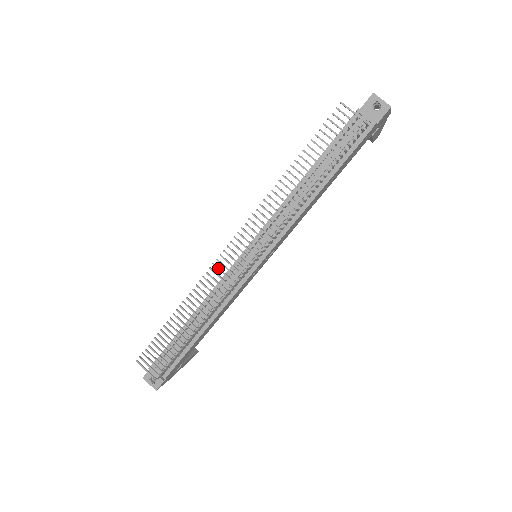
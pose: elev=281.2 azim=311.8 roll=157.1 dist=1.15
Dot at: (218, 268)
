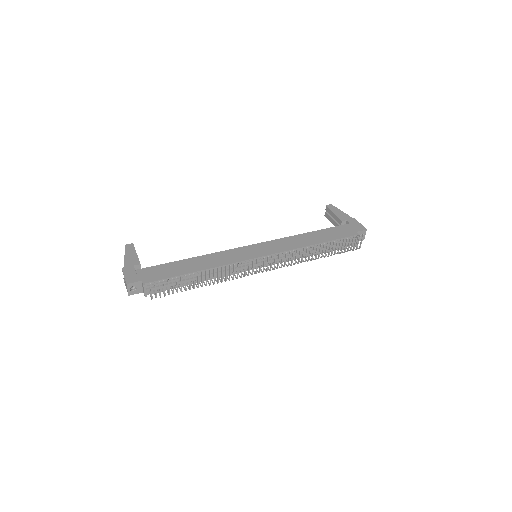
Dot at: occluded
